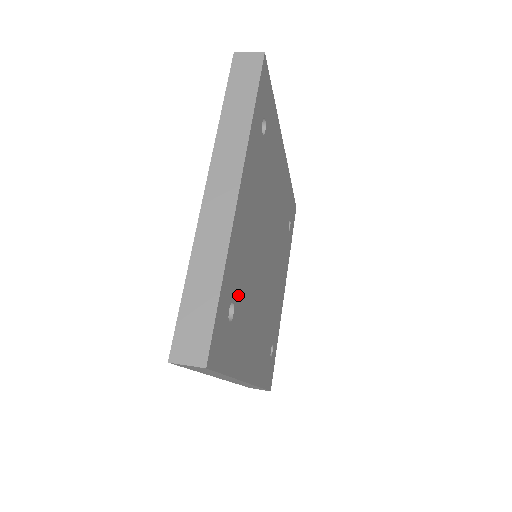
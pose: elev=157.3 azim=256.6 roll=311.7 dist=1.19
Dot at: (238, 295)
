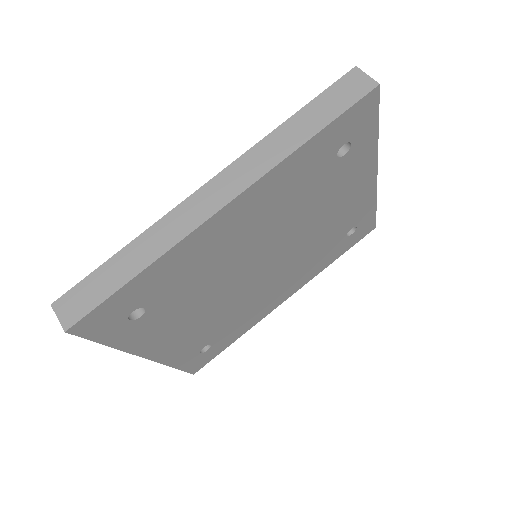
Dot at: (209, 339)
